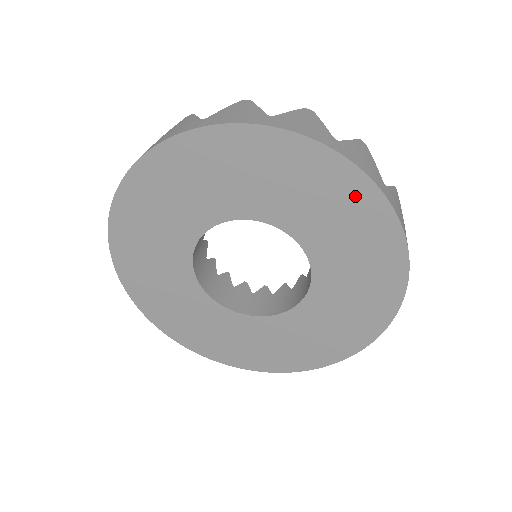
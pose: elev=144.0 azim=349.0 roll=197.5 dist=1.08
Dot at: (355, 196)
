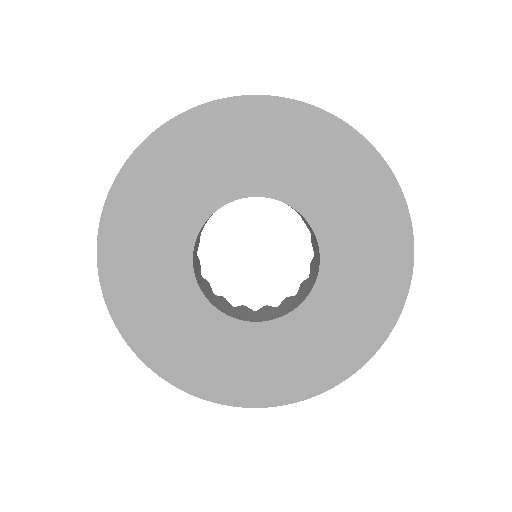
Dot at: (347, 152)
